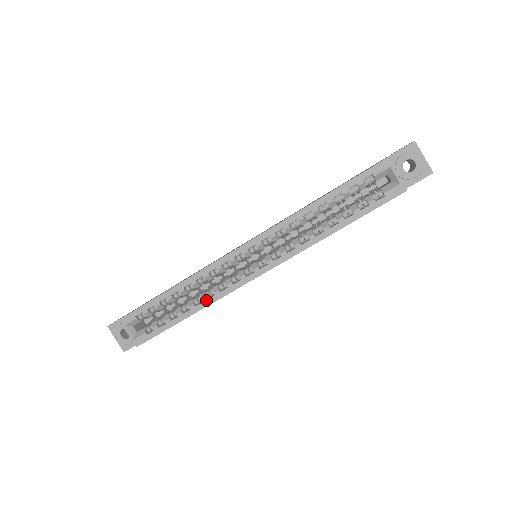
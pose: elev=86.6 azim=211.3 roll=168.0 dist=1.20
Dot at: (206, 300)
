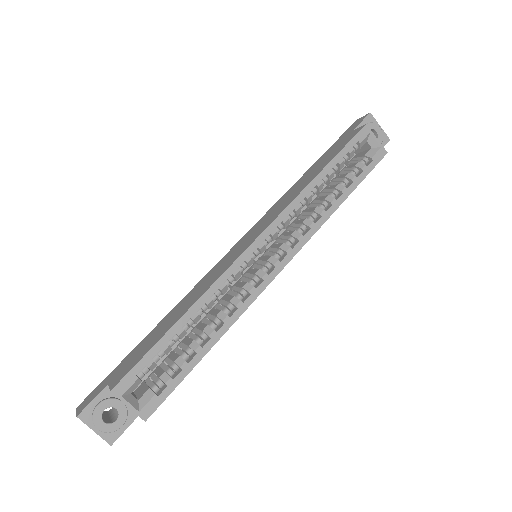
Dot at: (228, 319)
